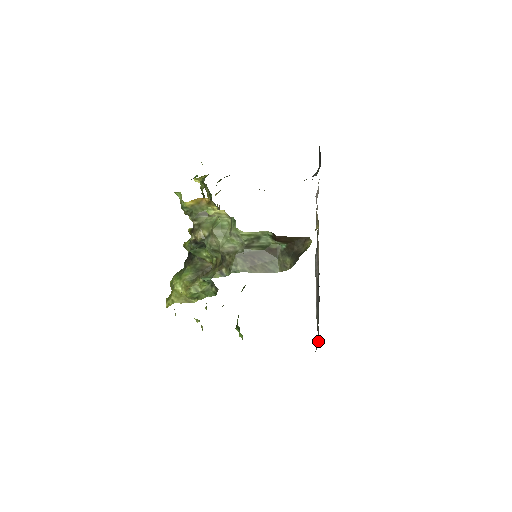
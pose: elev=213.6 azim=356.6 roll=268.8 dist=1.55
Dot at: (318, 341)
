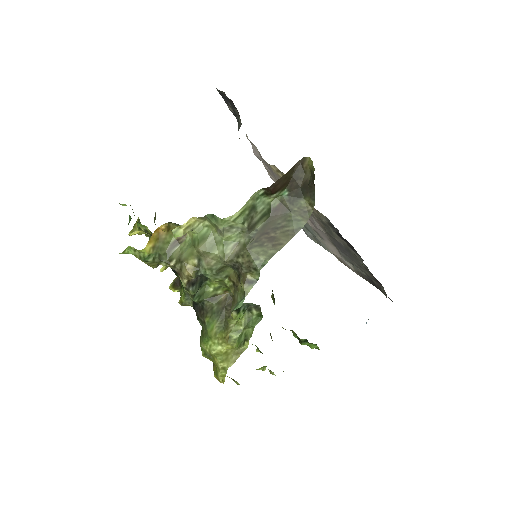
Dot at: (380, 285)
